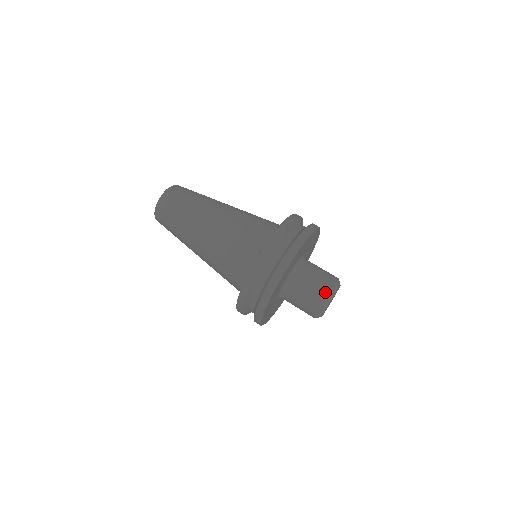
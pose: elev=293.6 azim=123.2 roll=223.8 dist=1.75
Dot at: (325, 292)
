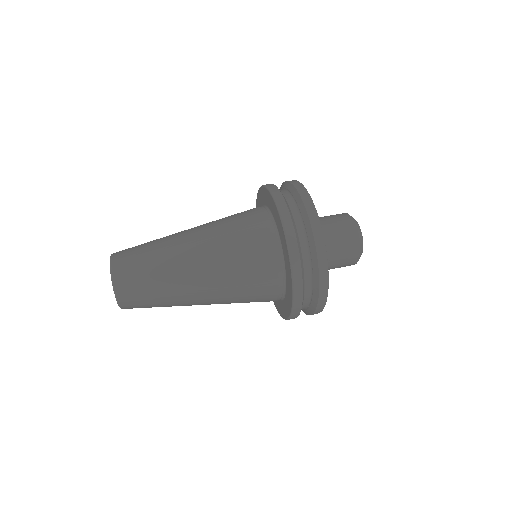
Dot at: (353, 229)
